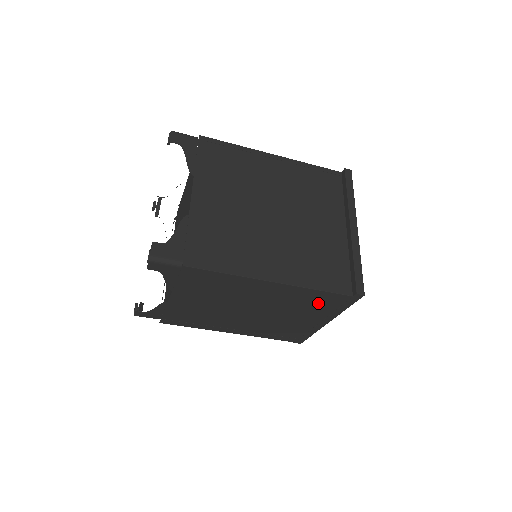
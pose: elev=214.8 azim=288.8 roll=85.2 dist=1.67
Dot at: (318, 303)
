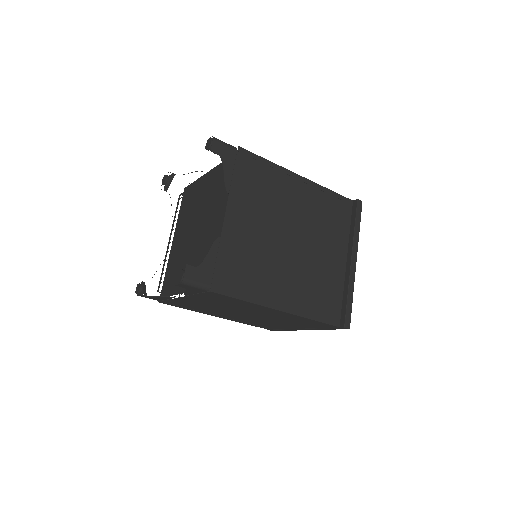
Dot at: (308, 323)
